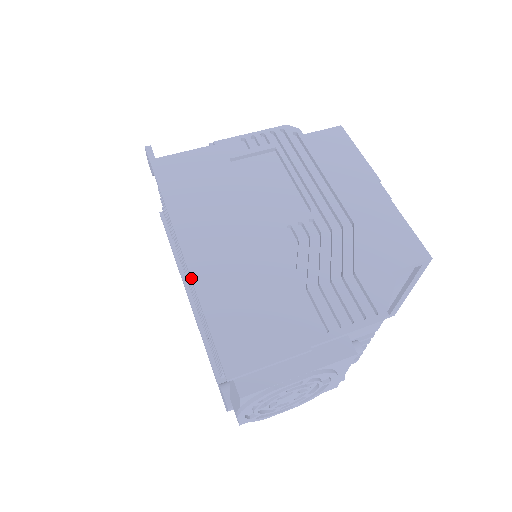
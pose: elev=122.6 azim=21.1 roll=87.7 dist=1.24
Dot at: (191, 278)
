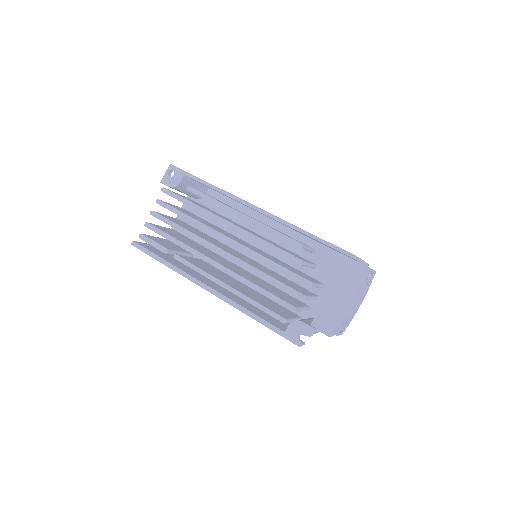
Dot at: (282, 219)
